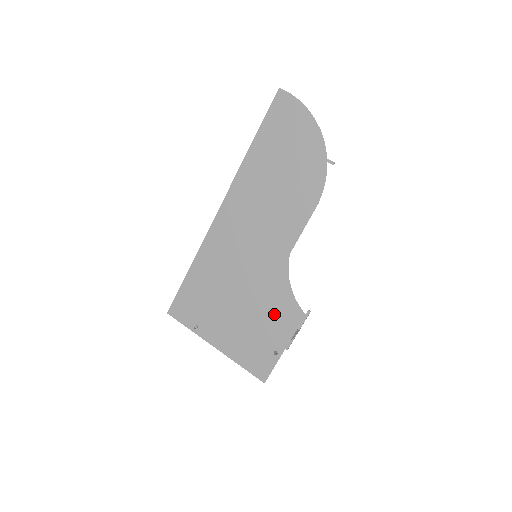
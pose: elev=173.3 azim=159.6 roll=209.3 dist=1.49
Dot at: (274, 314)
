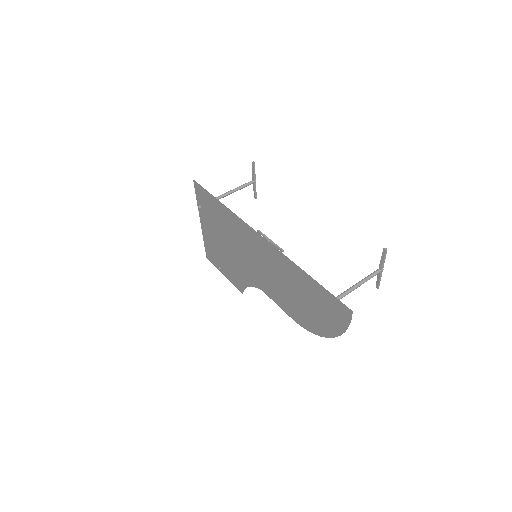
Dot at: (233, 271)
